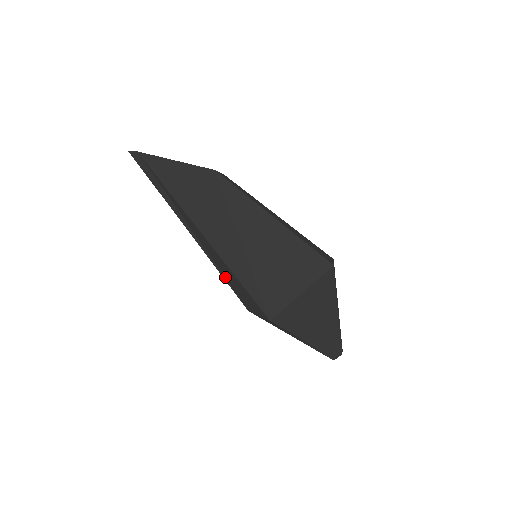
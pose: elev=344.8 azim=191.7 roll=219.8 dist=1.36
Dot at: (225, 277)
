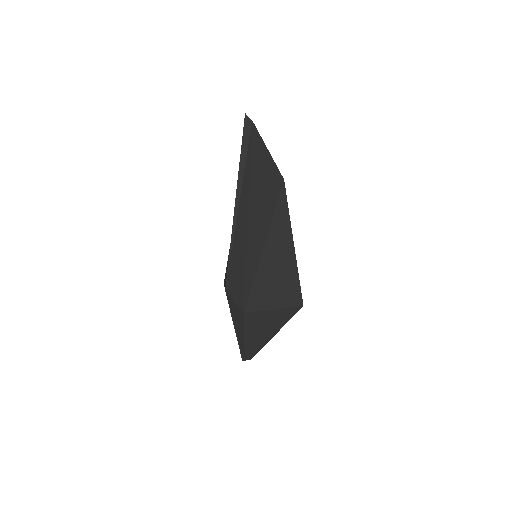
Dot at: (231, 256)
